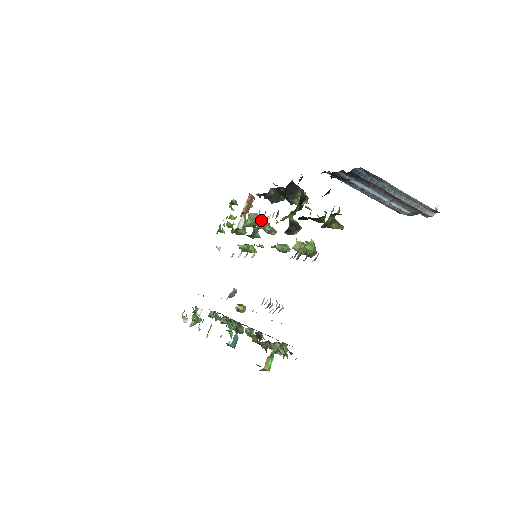
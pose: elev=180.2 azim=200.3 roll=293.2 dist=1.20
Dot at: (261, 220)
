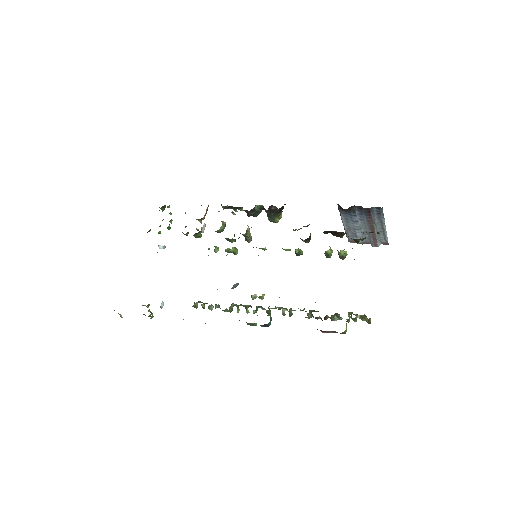
Dot at: (249, 228)
